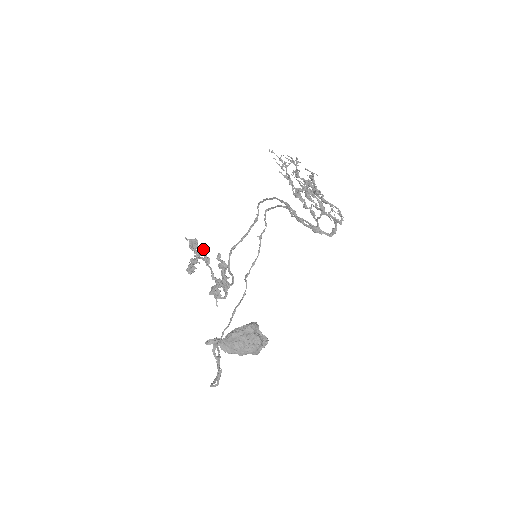
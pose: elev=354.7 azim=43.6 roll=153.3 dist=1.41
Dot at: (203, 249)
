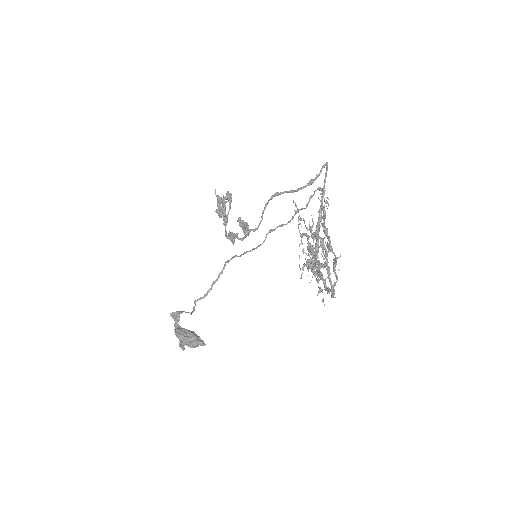
Dot at: (221, 216)
